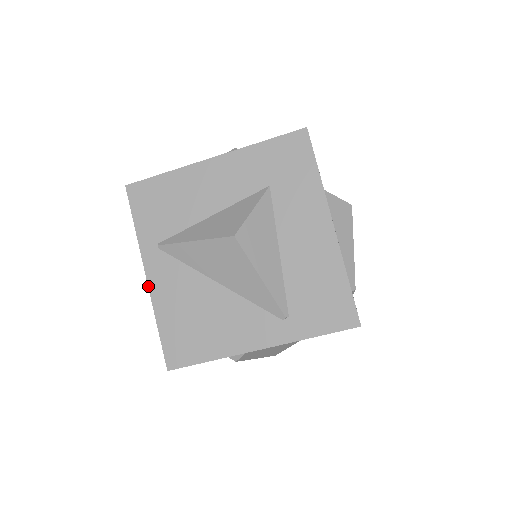
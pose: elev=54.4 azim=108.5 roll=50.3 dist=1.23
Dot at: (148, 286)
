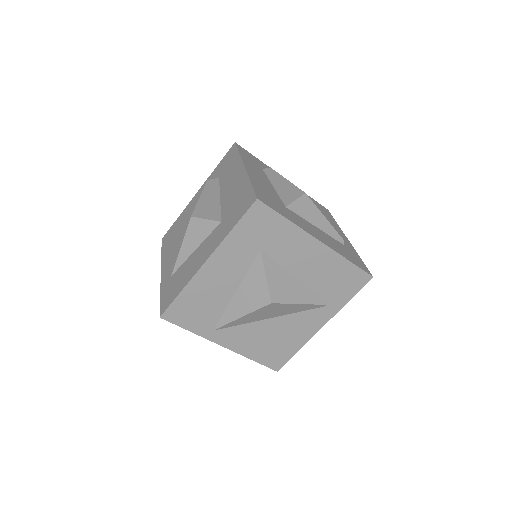
Dot at: occluded
